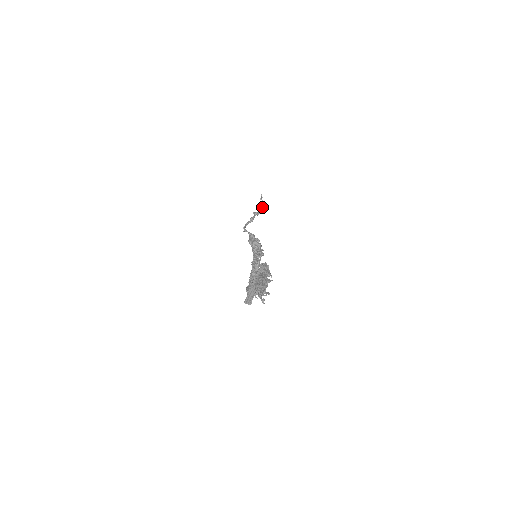
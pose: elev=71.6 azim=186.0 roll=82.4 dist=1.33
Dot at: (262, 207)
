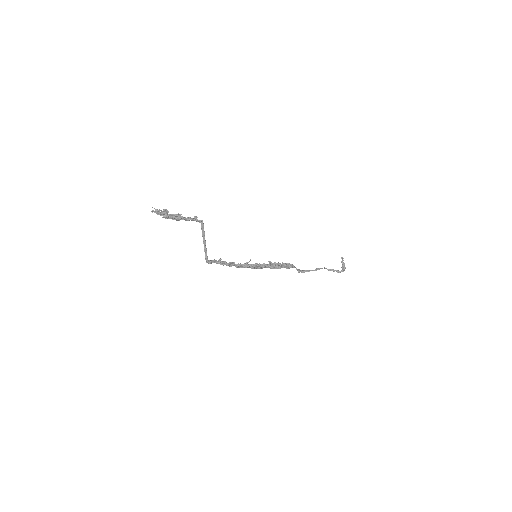
Dot at: (344, 268)
